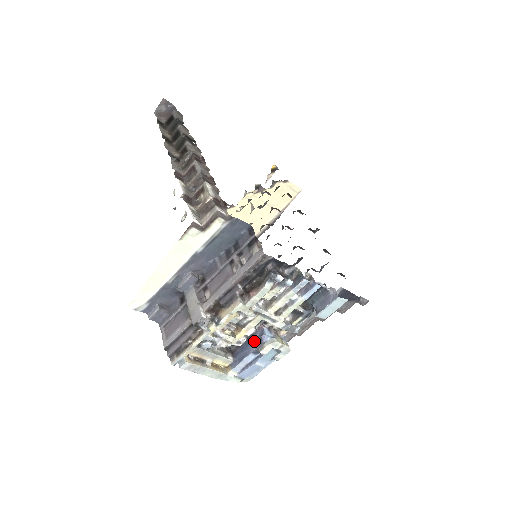
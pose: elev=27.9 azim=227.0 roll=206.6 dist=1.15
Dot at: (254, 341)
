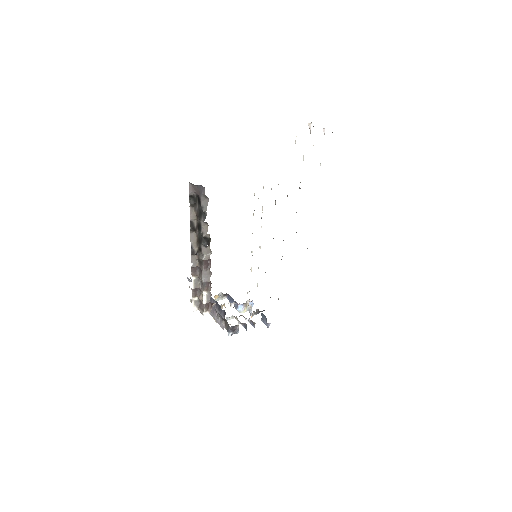
Dot at: occluded
